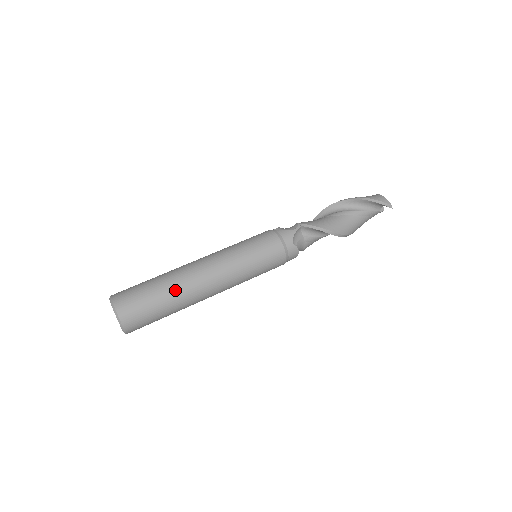
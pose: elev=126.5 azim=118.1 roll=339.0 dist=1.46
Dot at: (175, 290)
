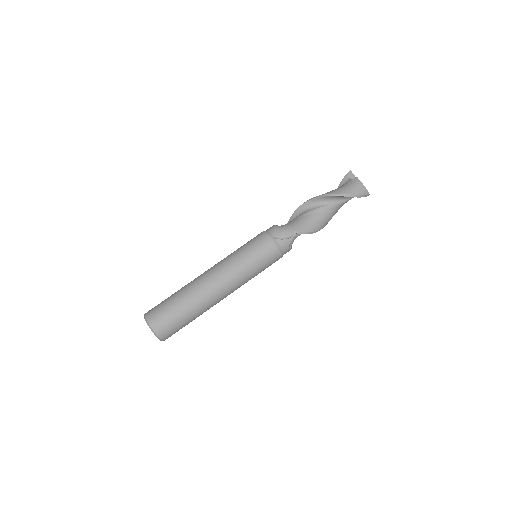
Dot at: (200, 310)
